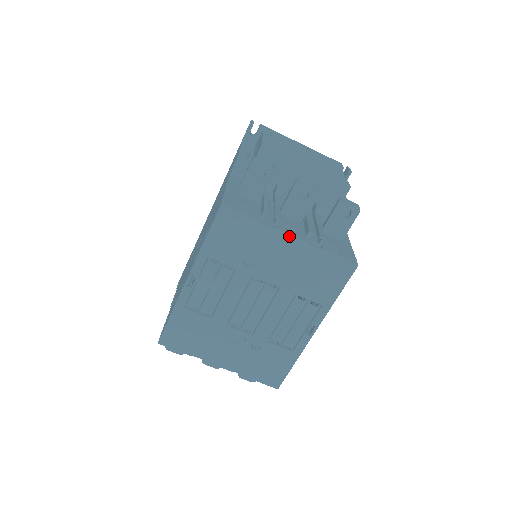
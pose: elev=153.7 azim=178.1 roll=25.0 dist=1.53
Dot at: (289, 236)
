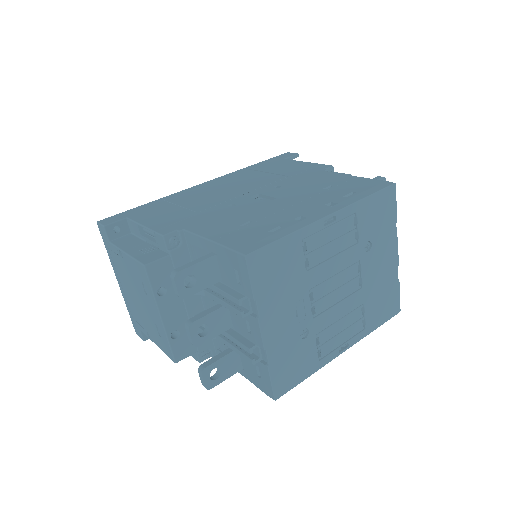
Dot at: (397, 250)
